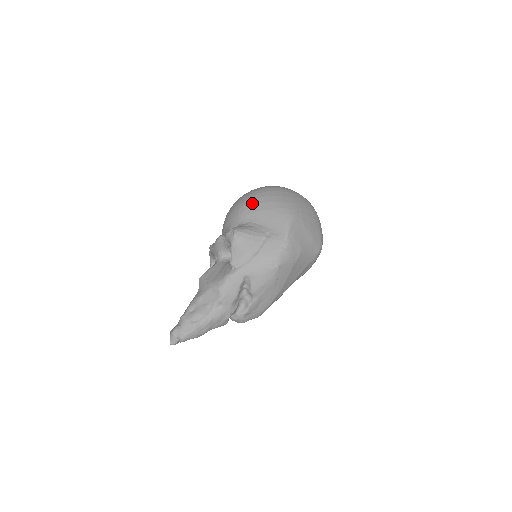
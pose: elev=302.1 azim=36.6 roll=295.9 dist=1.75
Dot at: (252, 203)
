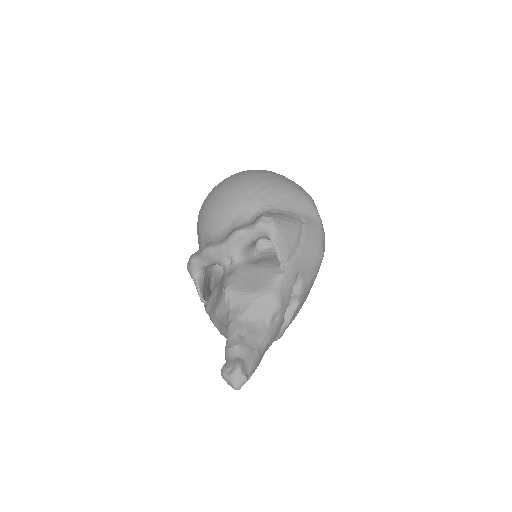
Dot at: (261, 186)
